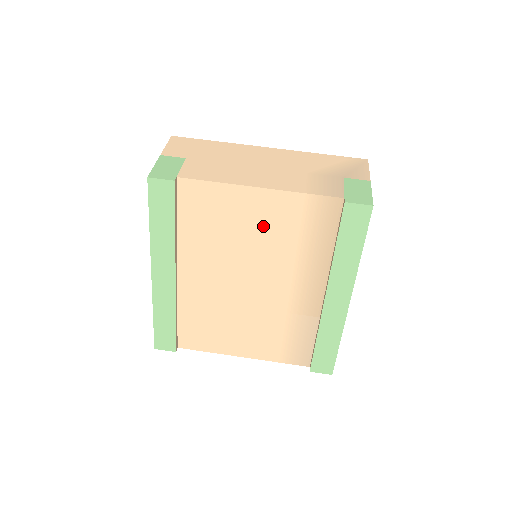
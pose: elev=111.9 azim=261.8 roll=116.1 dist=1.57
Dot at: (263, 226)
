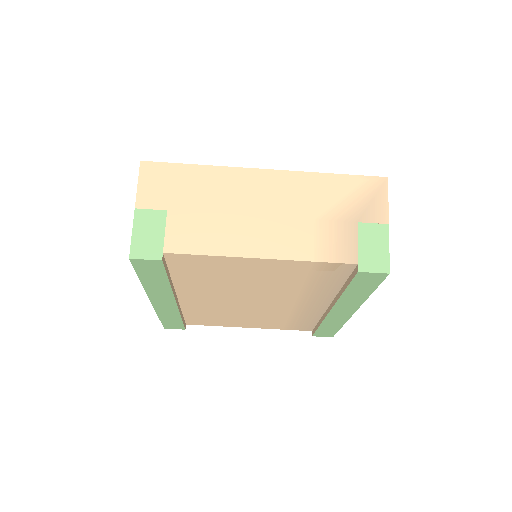
Dot at: (266, 277)
